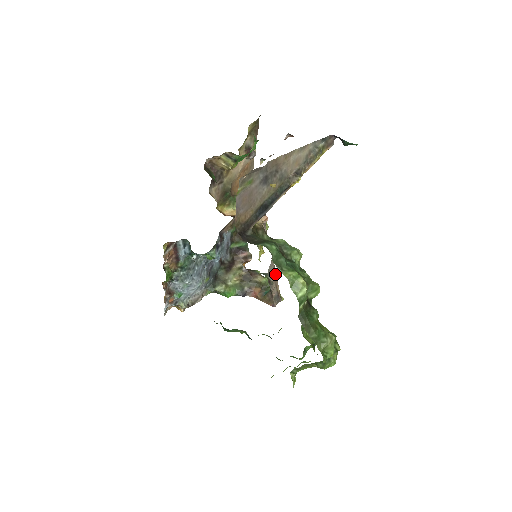
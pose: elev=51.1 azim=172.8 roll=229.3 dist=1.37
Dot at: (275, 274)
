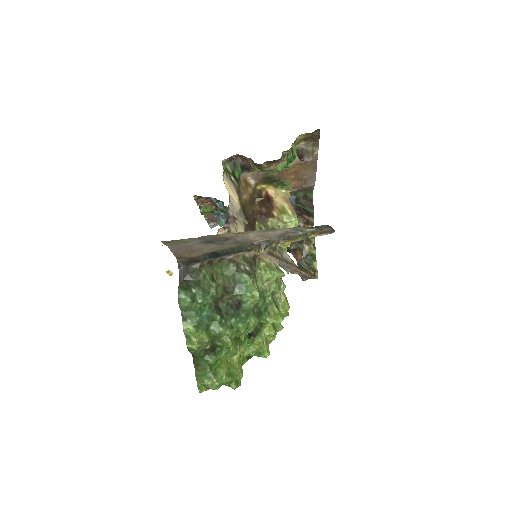
Dot at: (293, 268)
